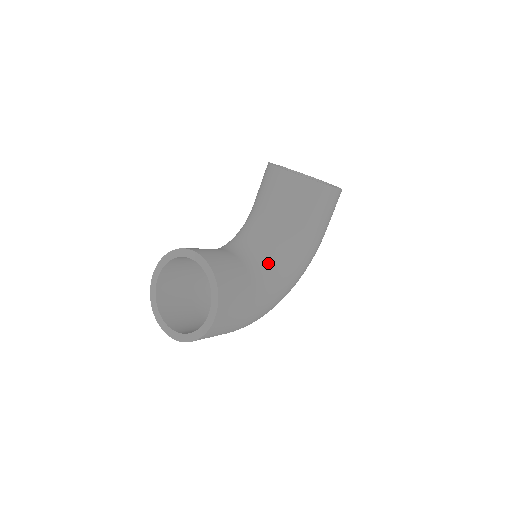
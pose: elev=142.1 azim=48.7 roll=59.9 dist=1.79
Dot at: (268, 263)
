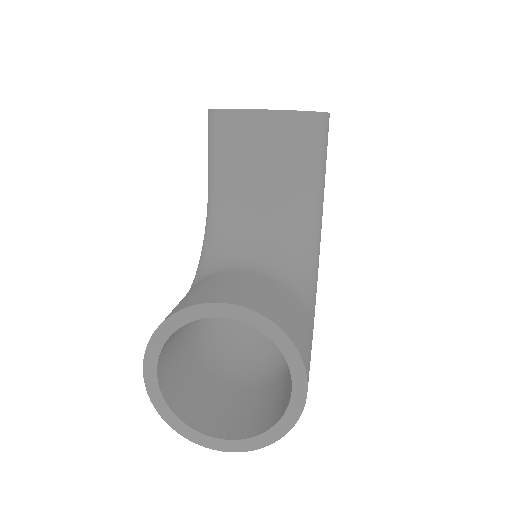
Dot at: (293, 260)
